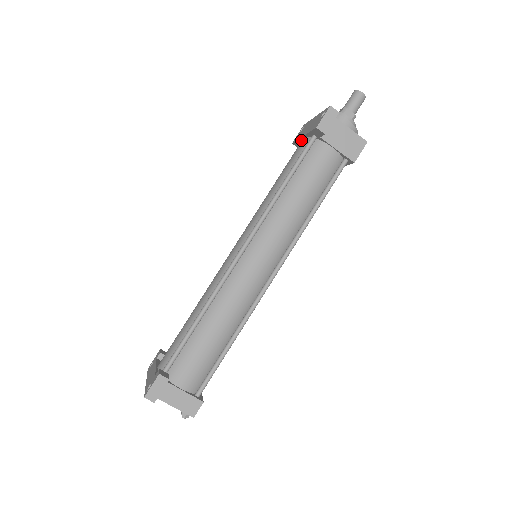
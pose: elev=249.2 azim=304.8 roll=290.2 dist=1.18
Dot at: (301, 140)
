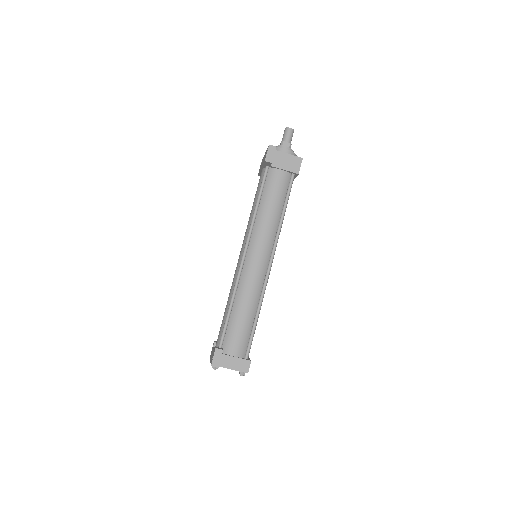
Dot at: occluded
